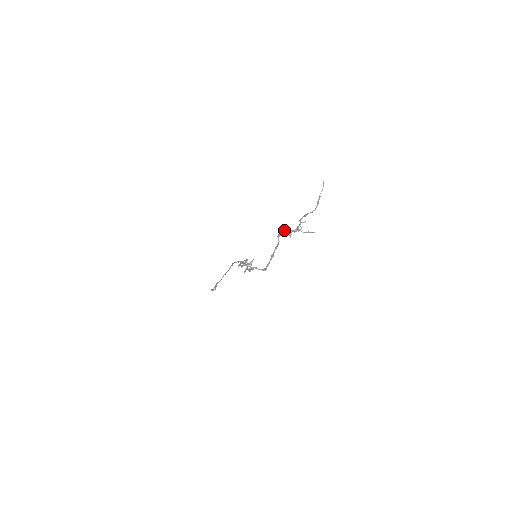
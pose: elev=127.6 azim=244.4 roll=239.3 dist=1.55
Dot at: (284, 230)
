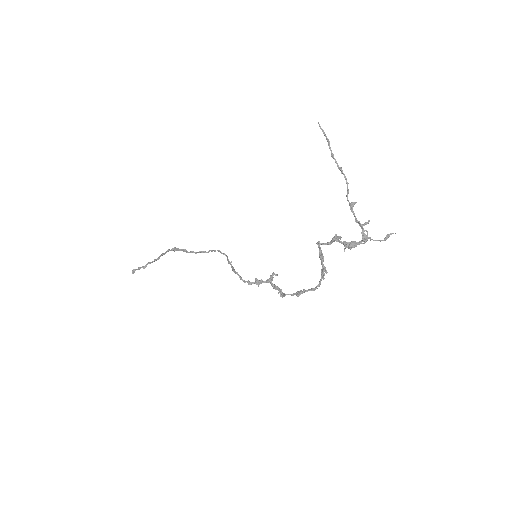
Dot at: occluded
